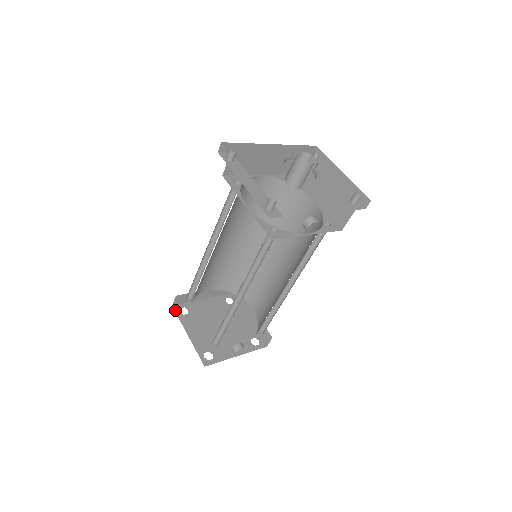
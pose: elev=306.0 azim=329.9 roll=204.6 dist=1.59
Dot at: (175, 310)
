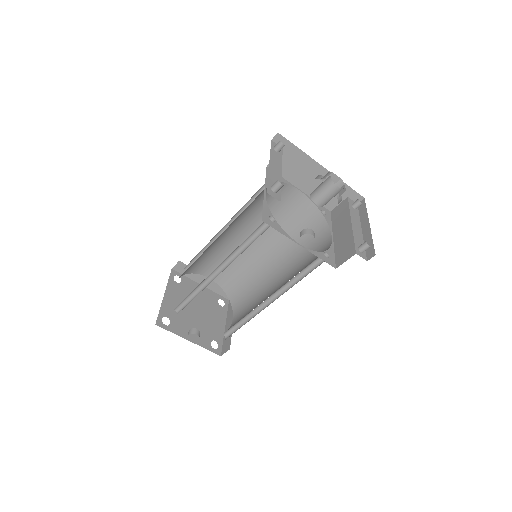
Dot at: (171, 273)
